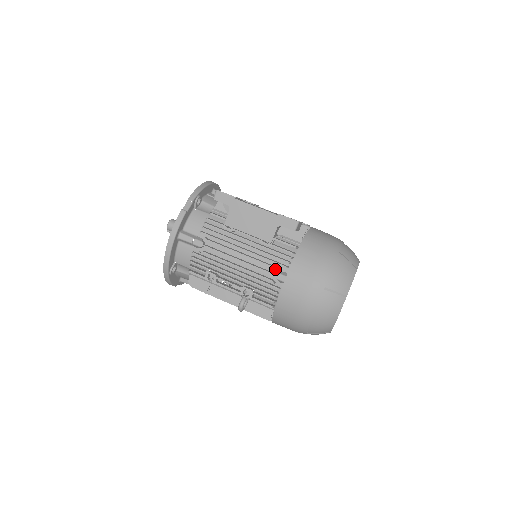
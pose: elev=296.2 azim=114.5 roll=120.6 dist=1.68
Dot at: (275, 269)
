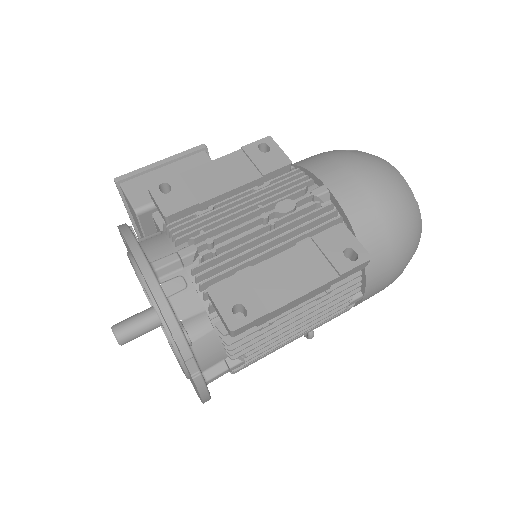
Dot at: occluded
